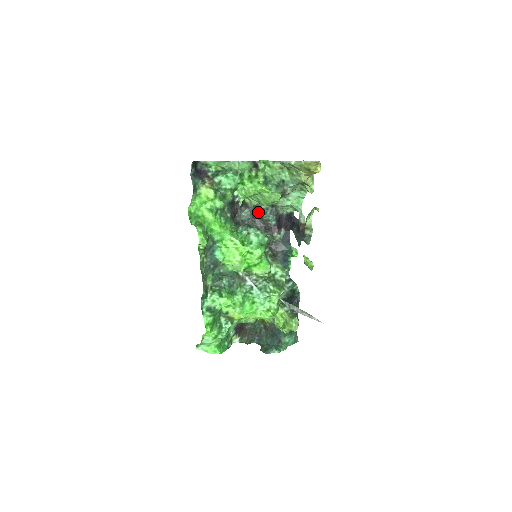
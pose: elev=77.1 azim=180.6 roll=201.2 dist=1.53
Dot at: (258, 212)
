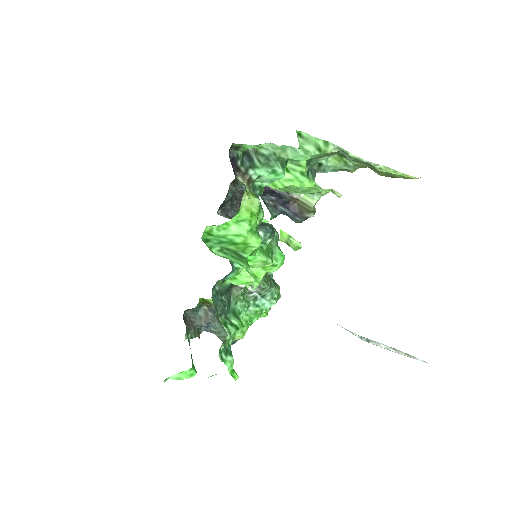
Dot at: occluded
